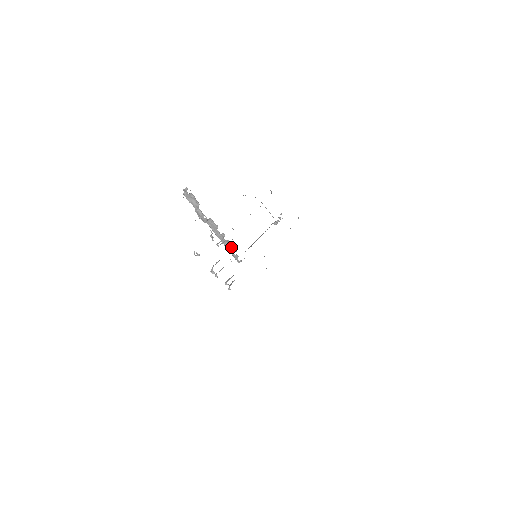
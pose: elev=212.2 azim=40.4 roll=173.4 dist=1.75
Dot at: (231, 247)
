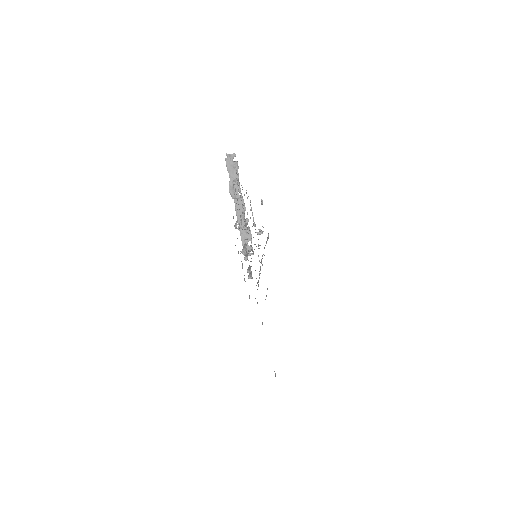
Dot at: (247, 236)
